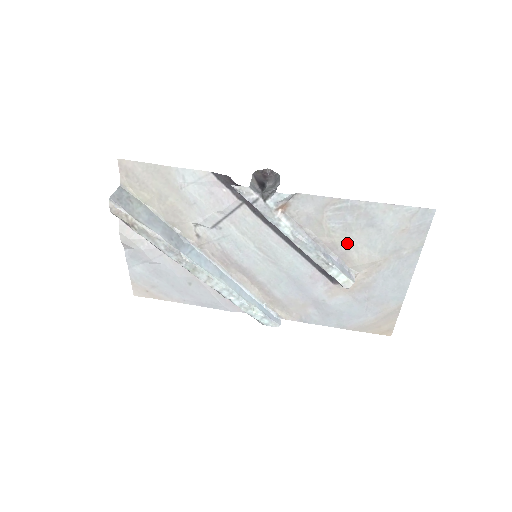
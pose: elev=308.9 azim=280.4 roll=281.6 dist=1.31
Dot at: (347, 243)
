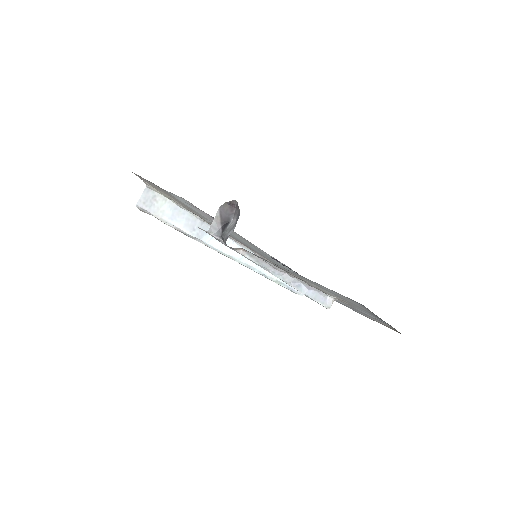
Dot at: (310, 283)
